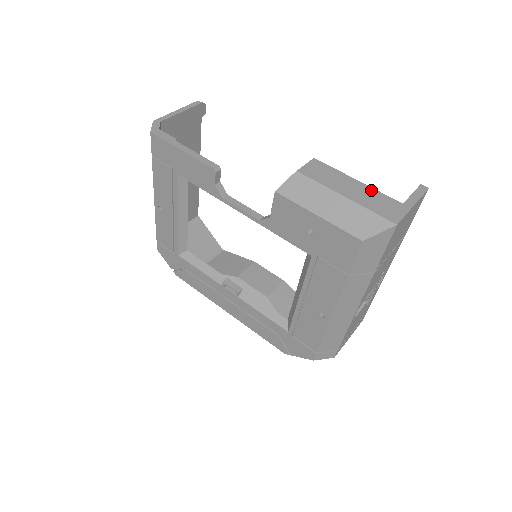
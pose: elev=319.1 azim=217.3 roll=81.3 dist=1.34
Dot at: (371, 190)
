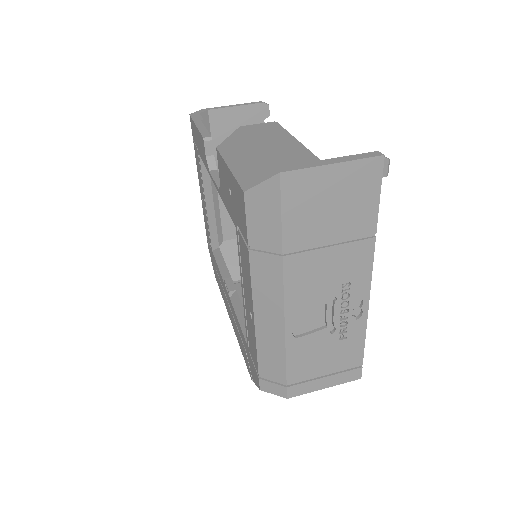
Dot at: (298, 146)
